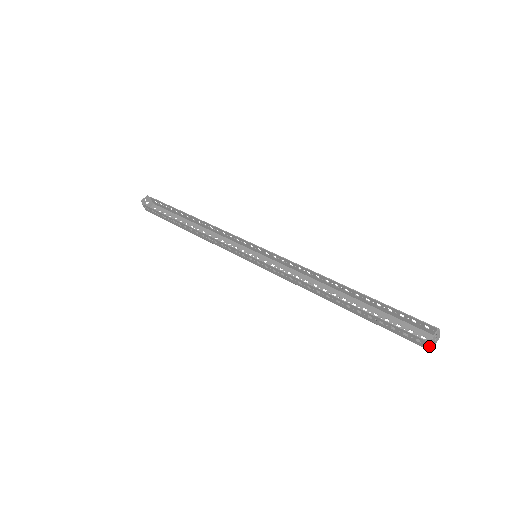
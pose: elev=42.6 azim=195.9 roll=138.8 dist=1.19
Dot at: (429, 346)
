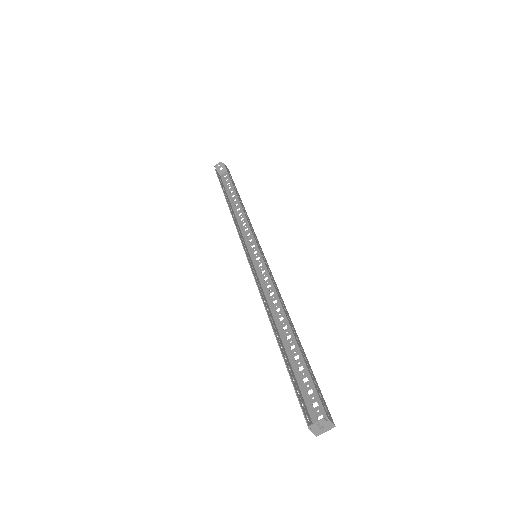
Dot at: (312, 431)
